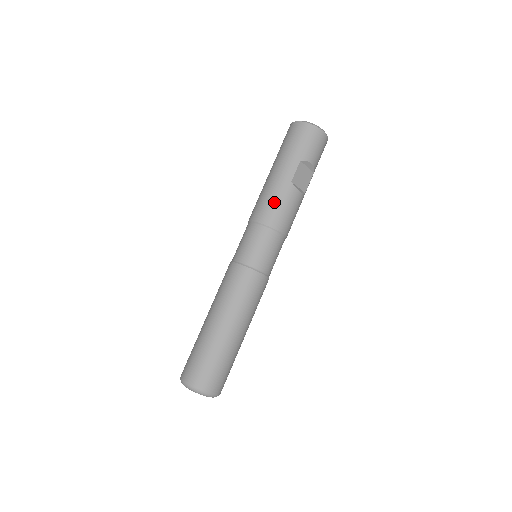
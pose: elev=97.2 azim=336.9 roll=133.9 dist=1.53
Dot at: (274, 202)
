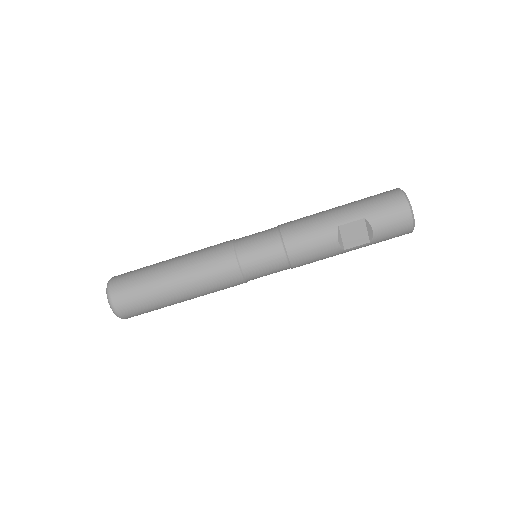
Dot at: (308, 227)
